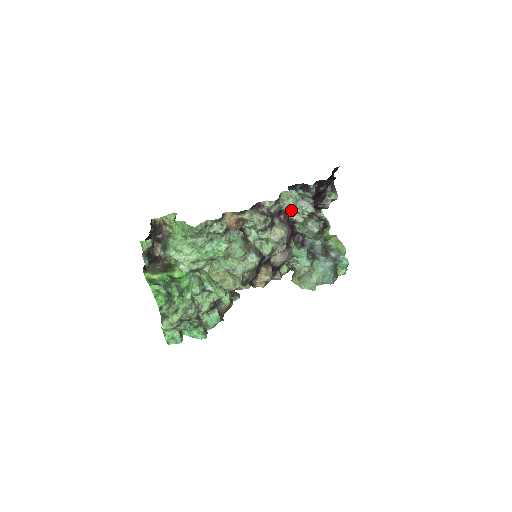
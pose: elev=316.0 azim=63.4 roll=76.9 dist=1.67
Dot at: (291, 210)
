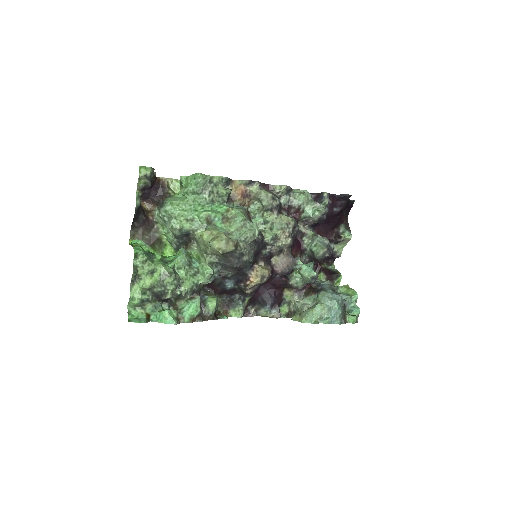
Dot at: (301, 211)
